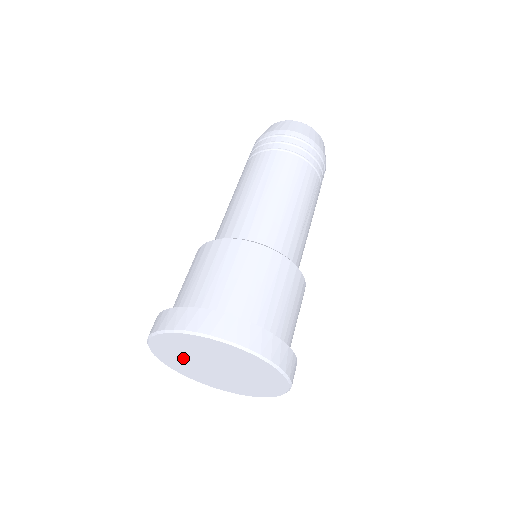
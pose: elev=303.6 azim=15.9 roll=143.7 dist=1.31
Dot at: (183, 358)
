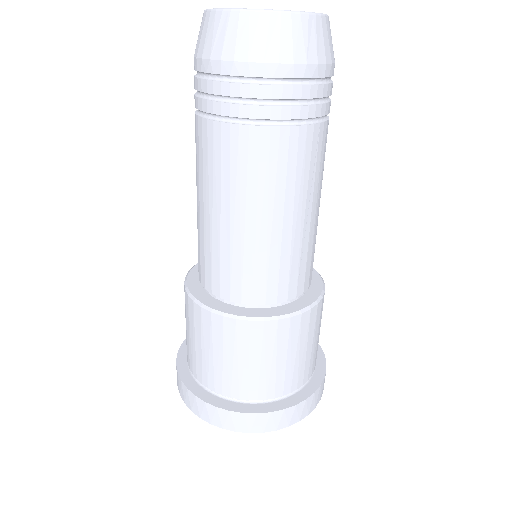
Dot at: occluded
